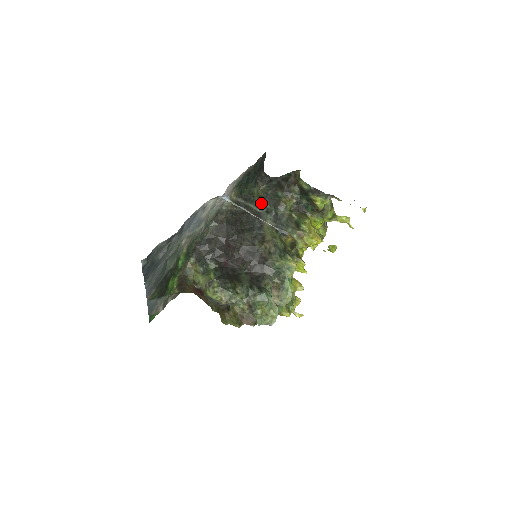
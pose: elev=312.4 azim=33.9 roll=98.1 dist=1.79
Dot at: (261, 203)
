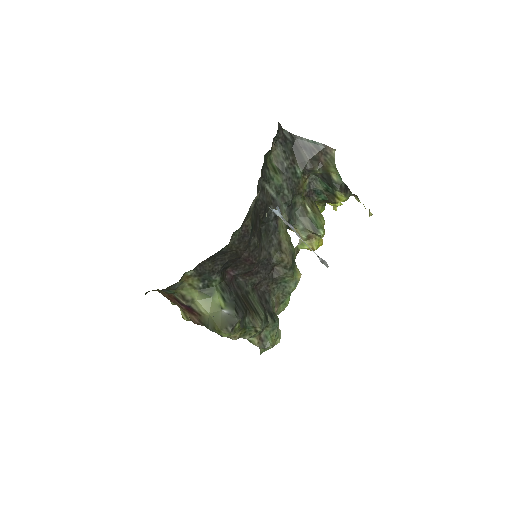
Dot at: (279, 184)
